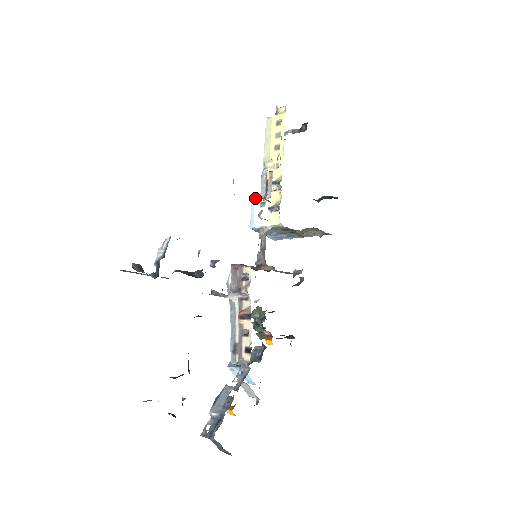
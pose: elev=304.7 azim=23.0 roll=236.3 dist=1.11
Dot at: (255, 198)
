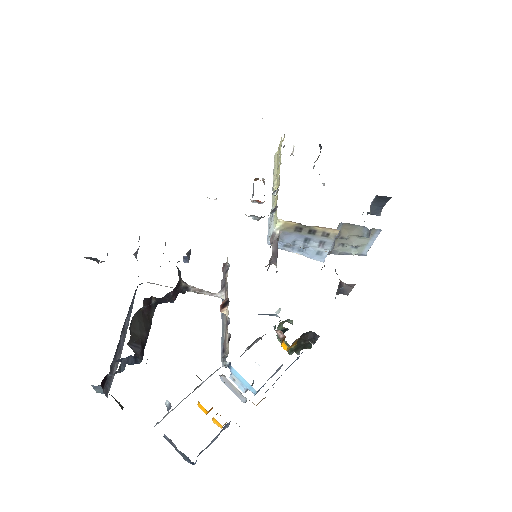
Dot at: (270, 217)
